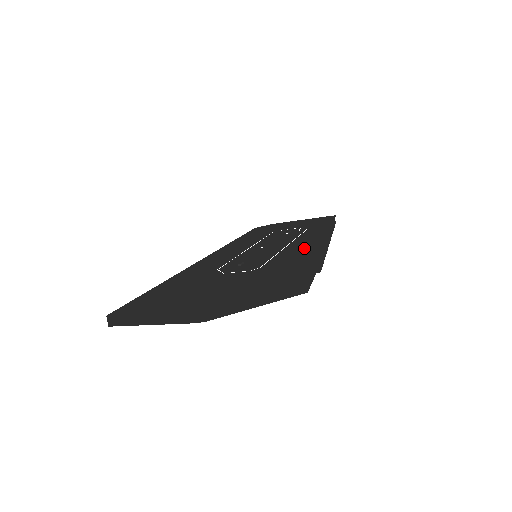
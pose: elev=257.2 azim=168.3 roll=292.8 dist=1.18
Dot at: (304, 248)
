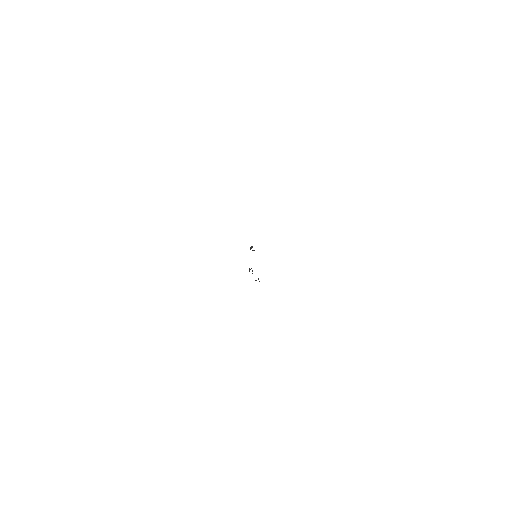
Dot at: occluded
